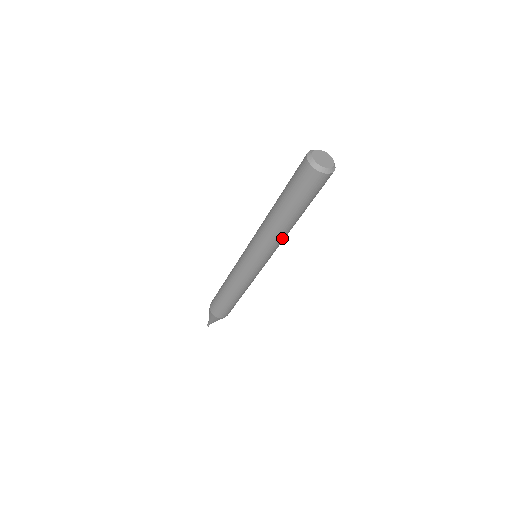
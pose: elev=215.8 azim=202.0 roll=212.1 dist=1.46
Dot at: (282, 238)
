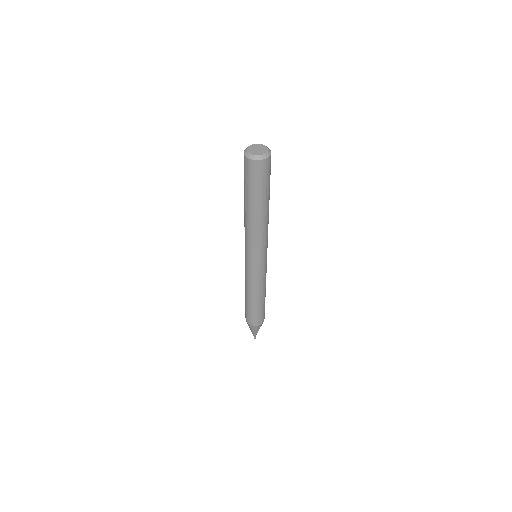
Dot at: (267, 228)
